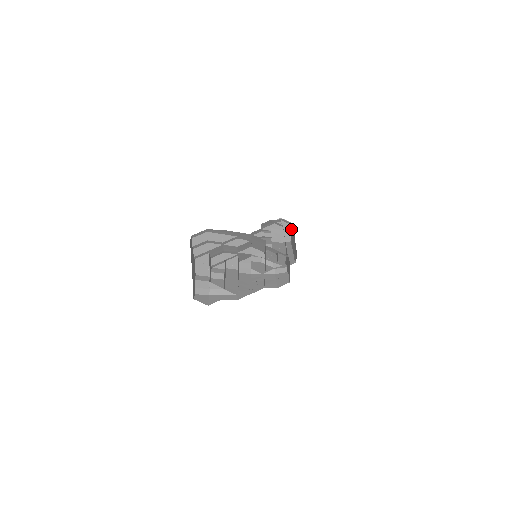
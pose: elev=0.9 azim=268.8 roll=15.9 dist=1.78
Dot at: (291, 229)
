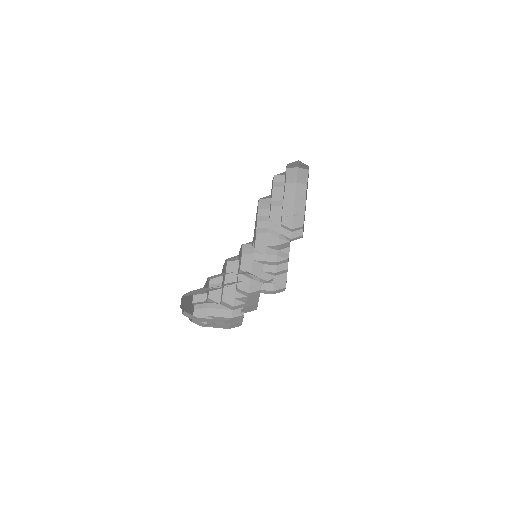
Dot at: (308, 176)
